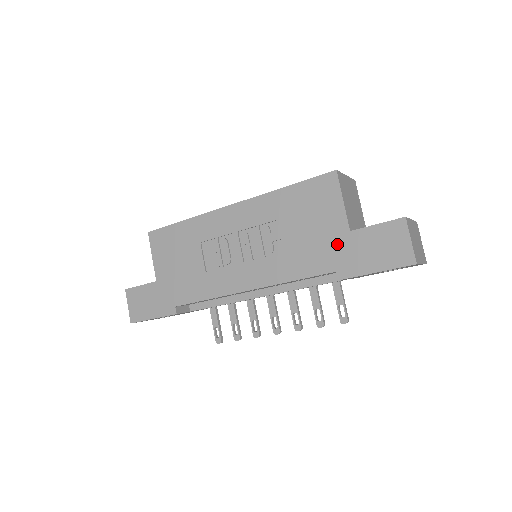
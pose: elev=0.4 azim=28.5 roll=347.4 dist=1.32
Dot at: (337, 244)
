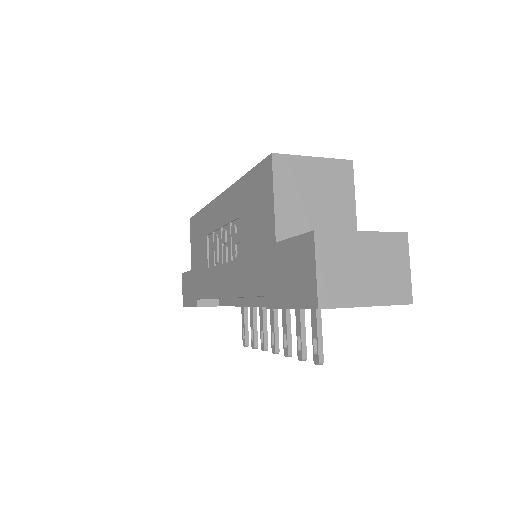
Dot at: (267, 258)
